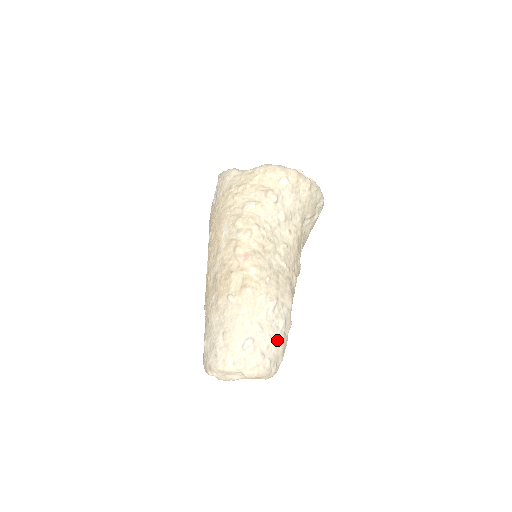
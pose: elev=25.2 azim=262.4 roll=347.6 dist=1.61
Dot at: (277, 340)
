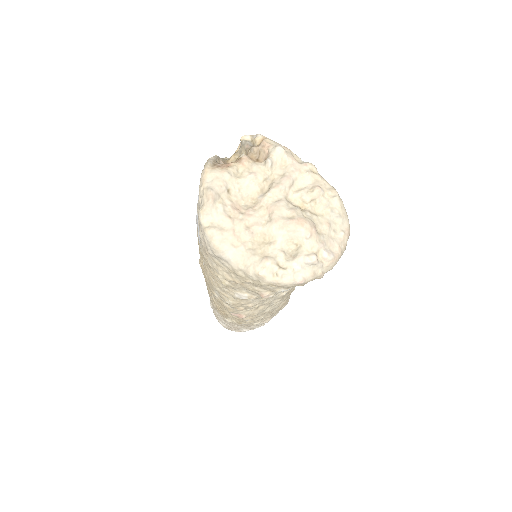
Dot at: occluded
